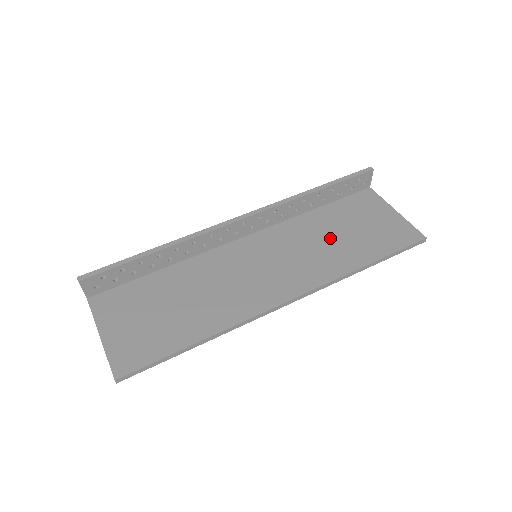
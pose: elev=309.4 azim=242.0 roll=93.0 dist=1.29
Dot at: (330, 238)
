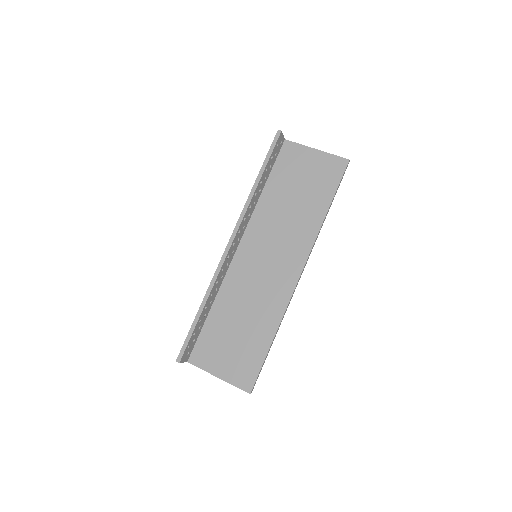
Dot at: (290, 207)
